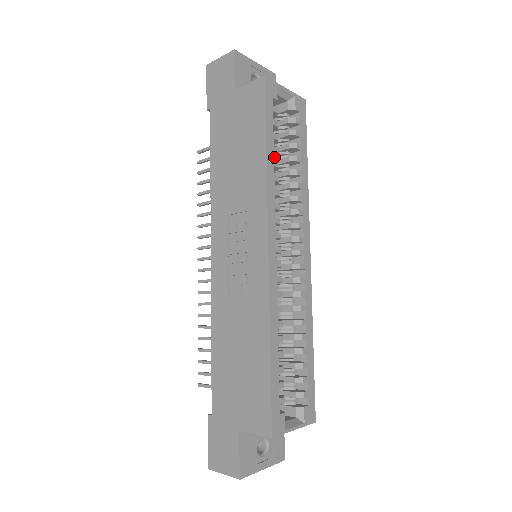
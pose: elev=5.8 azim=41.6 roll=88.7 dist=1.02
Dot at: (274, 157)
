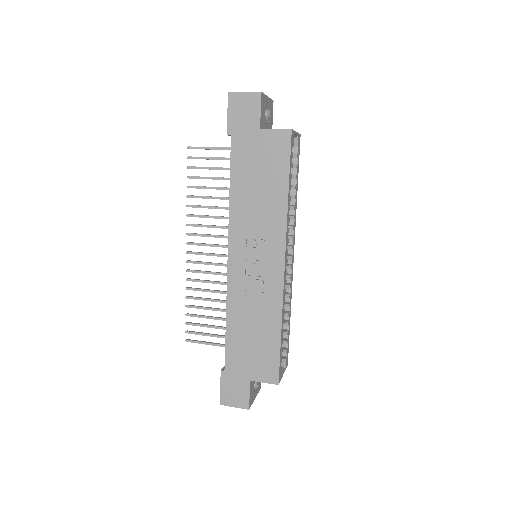
Dot at: occluded
